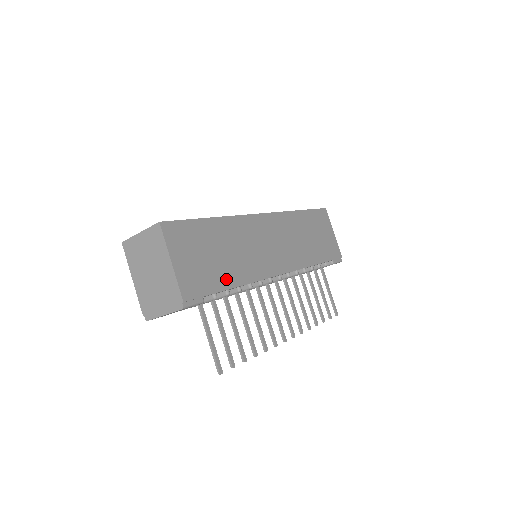
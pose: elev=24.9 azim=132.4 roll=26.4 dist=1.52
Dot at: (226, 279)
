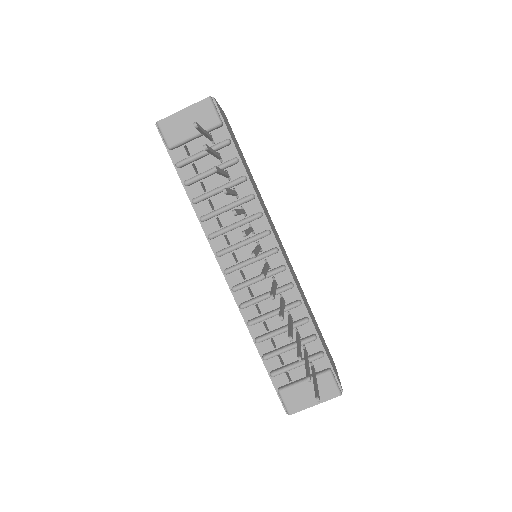
Dot at: occluded
